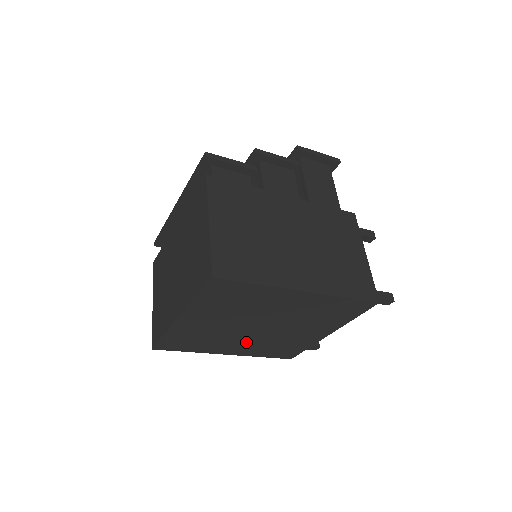
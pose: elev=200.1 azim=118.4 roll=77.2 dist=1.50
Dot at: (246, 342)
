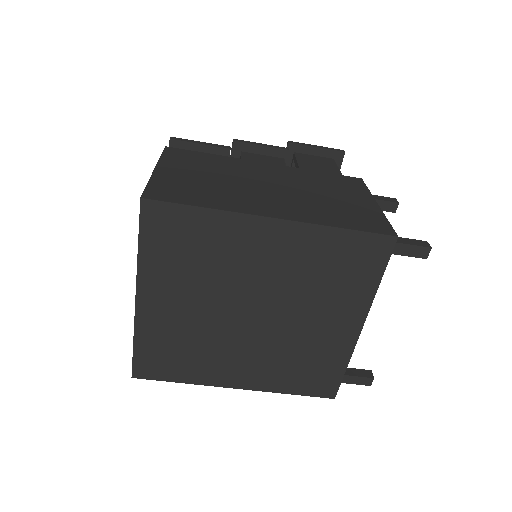
Dot at: (249, 354)
